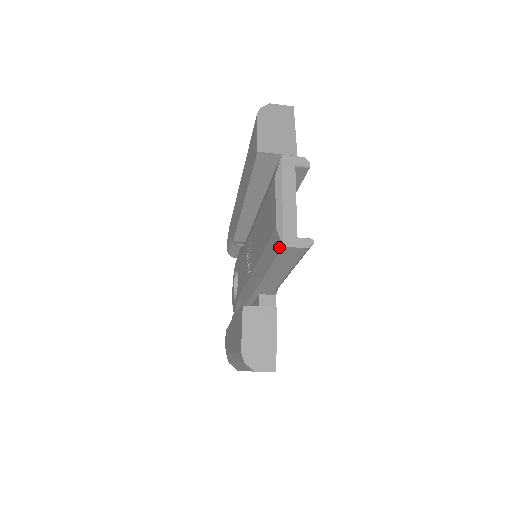
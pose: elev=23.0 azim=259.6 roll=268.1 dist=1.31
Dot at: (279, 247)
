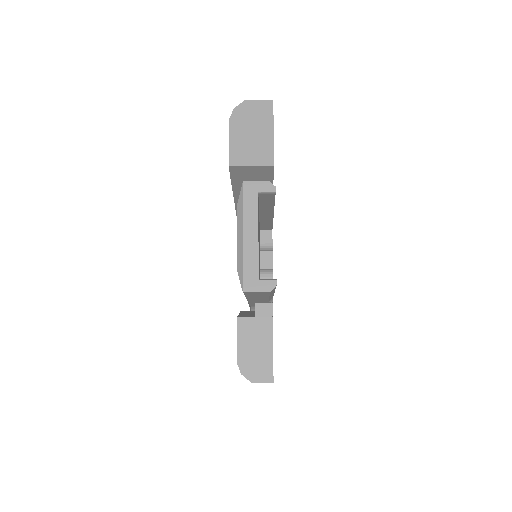
Dot at: occluded
